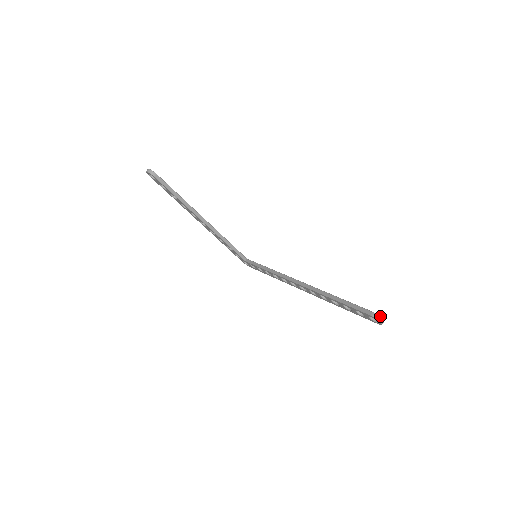
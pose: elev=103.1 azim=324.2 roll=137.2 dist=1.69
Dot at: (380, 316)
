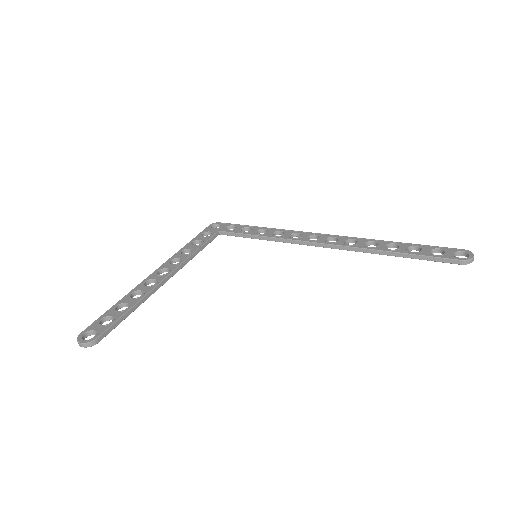
Dot at: (471, 258)
